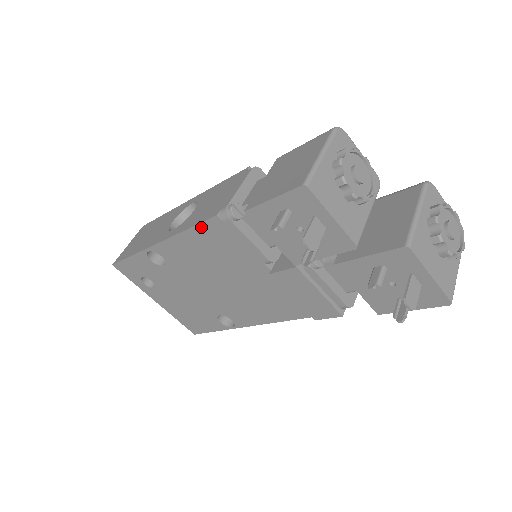
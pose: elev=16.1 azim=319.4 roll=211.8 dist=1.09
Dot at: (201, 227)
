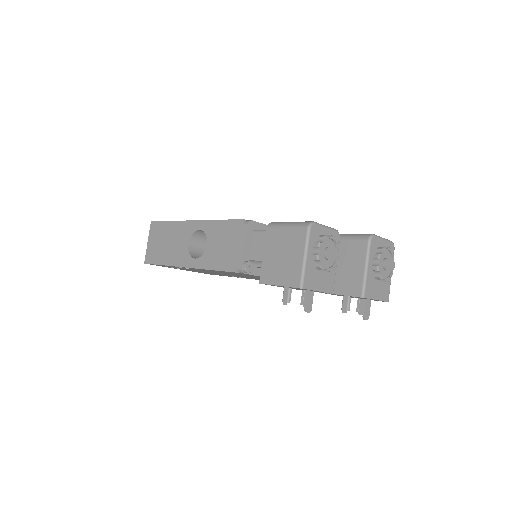
Dot at: (223, 271)
